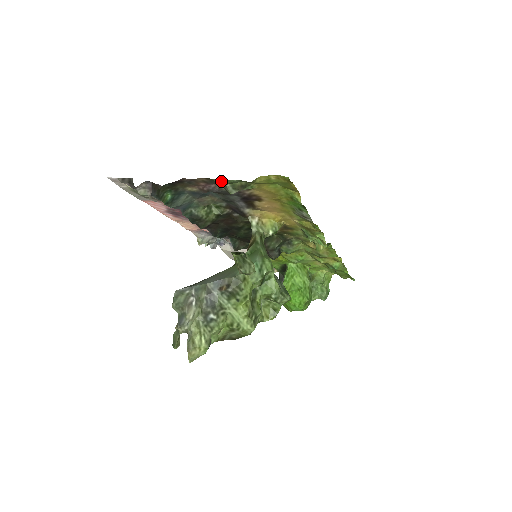
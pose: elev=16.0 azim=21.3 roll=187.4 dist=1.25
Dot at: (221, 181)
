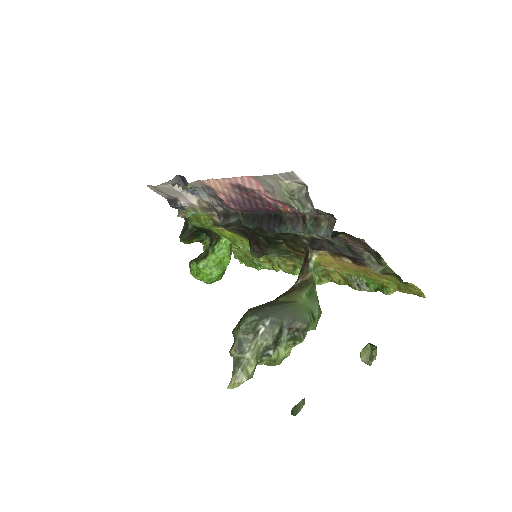
Dot at: (386, 265)
